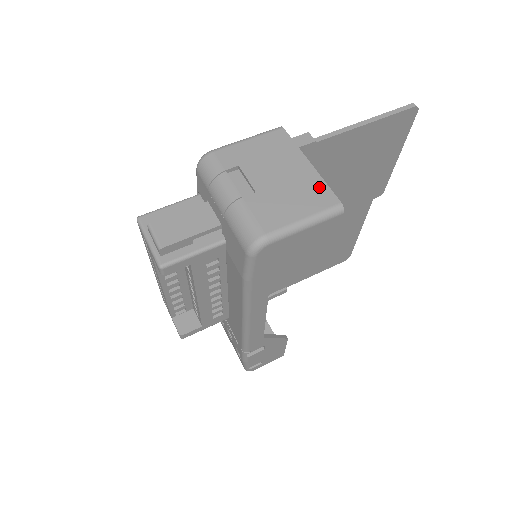
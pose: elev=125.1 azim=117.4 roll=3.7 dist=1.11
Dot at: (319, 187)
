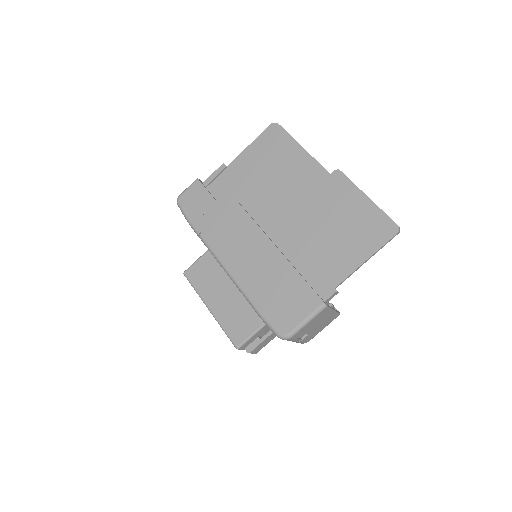
Dot at: (334, 316)
